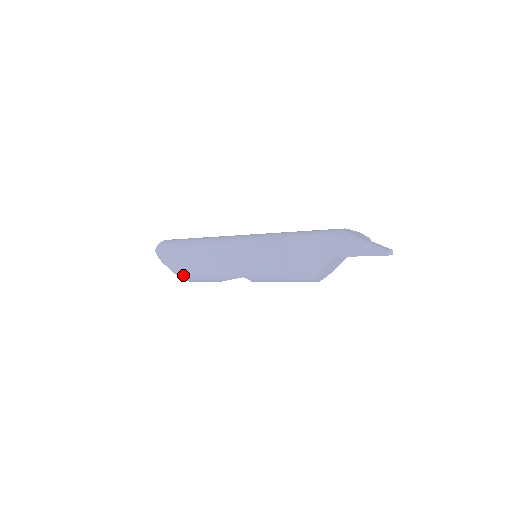
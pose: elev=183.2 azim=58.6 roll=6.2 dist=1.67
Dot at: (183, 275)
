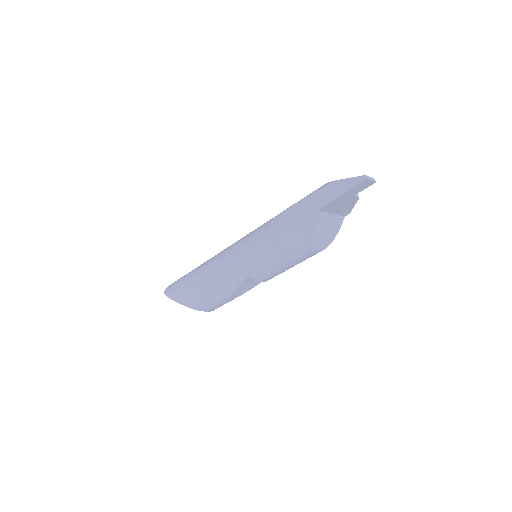
Dot at: (193, 304)
